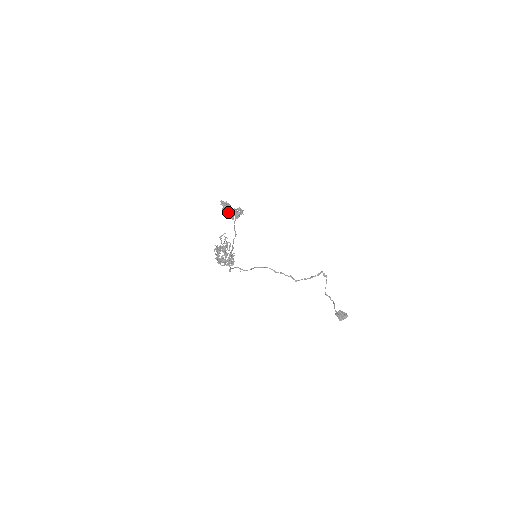
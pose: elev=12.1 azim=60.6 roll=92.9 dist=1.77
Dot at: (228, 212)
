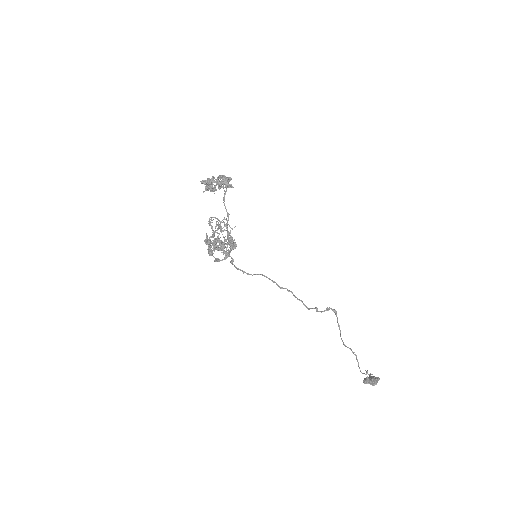
Dot at: (216, 180)
